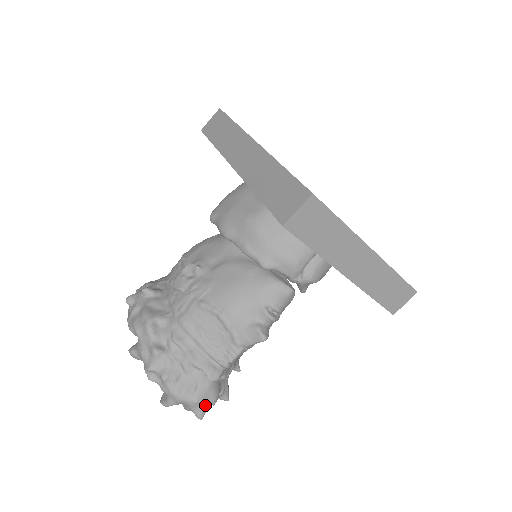
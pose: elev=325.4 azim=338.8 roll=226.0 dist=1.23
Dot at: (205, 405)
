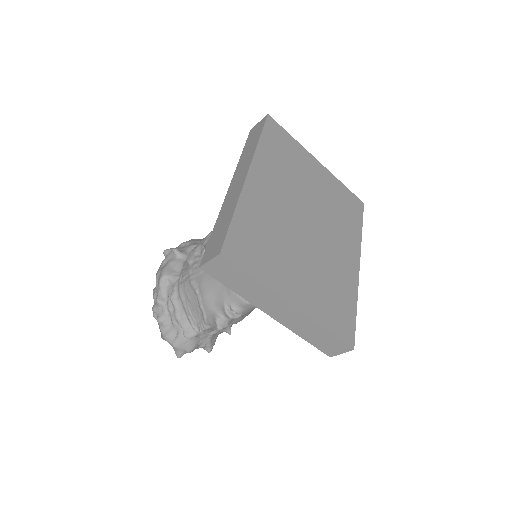
Dot at: (182, 351)
